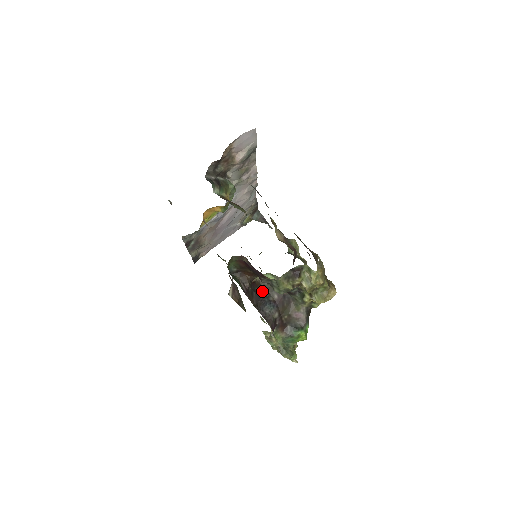
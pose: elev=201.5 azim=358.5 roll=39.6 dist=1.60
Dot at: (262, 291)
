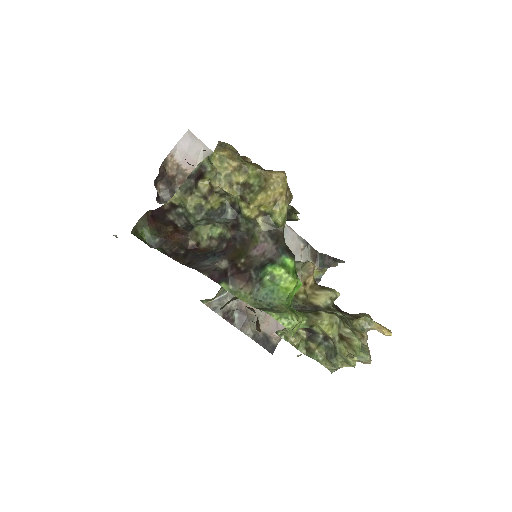
Dot at: (208, 252)
